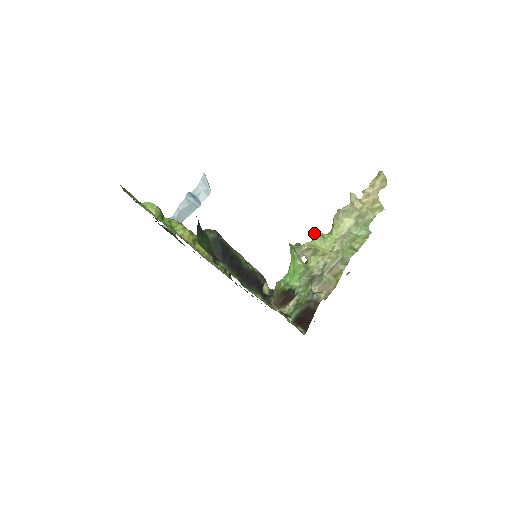
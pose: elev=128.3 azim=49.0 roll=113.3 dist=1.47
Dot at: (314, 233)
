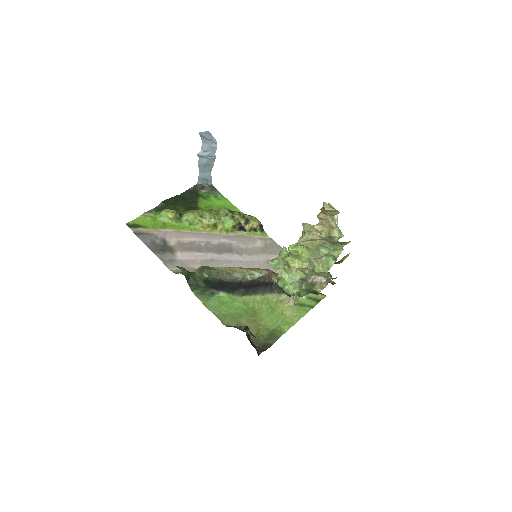
Dot at: (289, 250)
